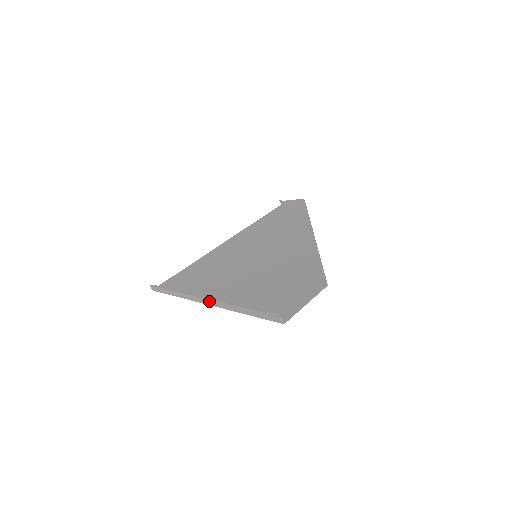
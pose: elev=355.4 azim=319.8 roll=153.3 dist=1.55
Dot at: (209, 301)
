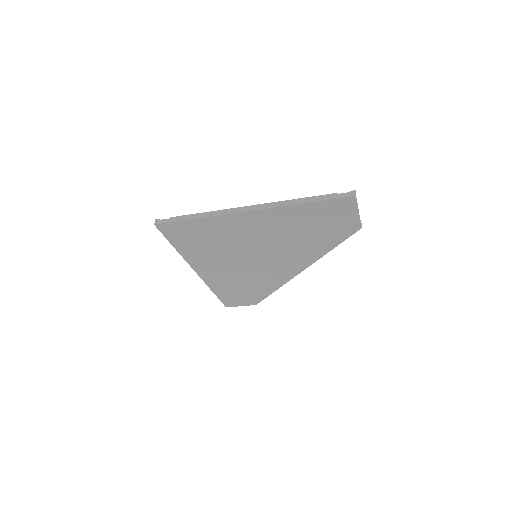
Dot at: (258, 206)
